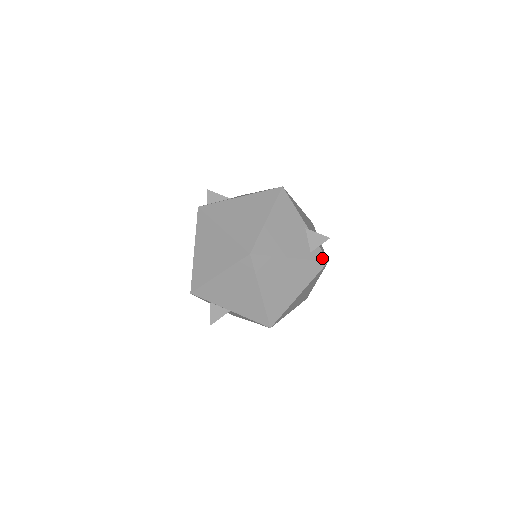
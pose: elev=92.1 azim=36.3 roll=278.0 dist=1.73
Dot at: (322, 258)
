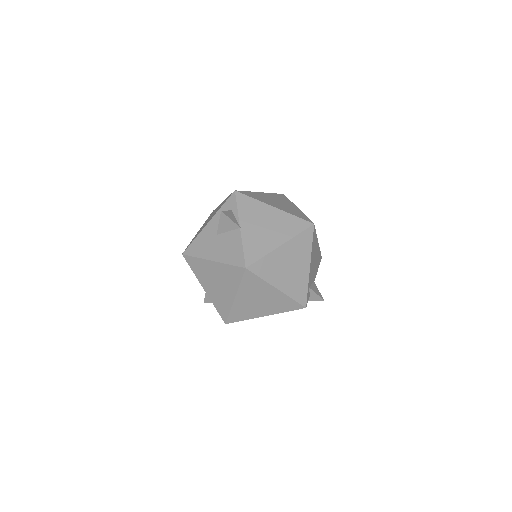
Dot at: (307, 300)
